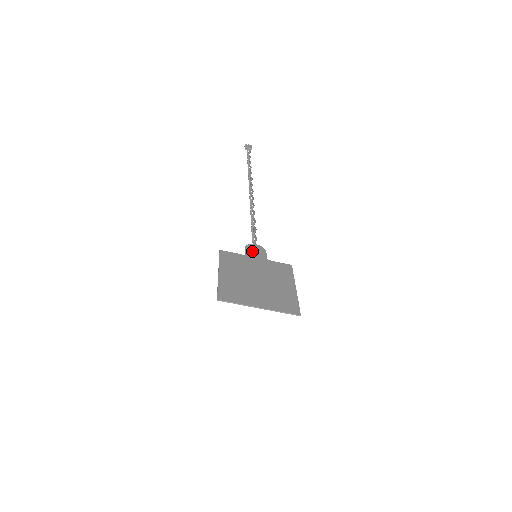
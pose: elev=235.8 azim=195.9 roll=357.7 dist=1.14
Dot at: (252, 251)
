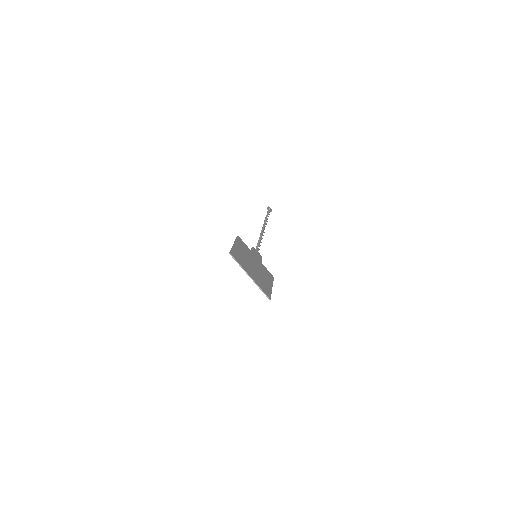
Dot at: (255, 252)
